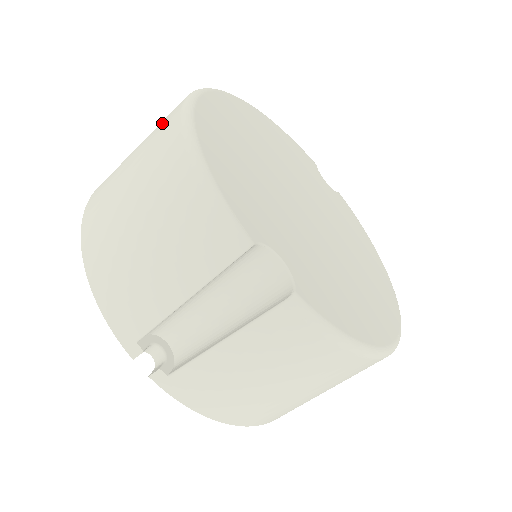
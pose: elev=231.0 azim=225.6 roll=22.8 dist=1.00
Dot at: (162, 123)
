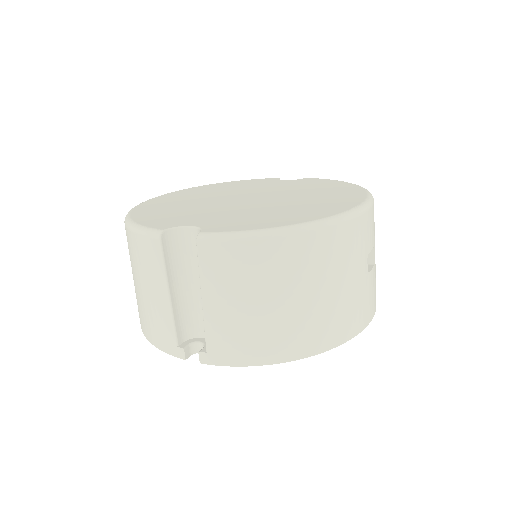
Dot at: occluded
